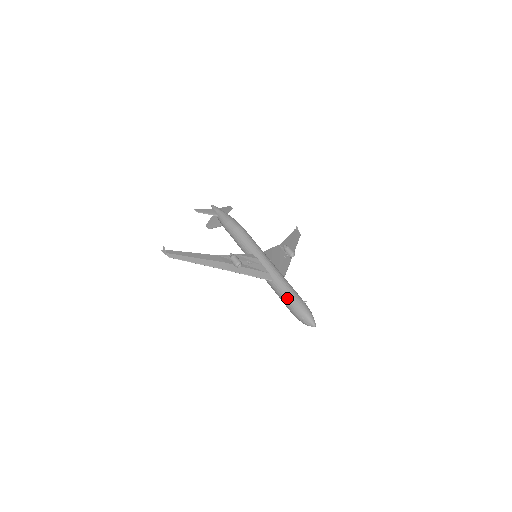
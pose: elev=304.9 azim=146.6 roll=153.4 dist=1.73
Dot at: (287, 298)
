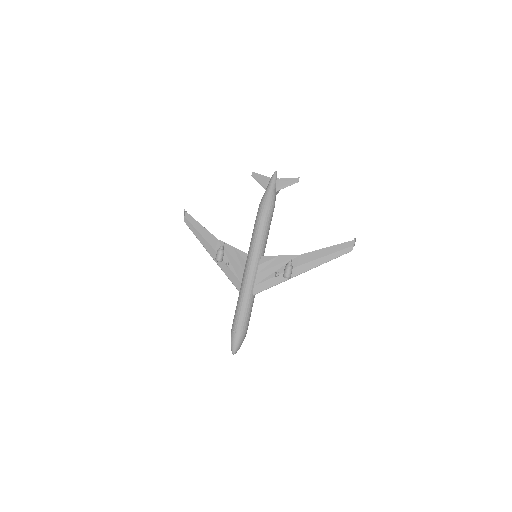
Dot at: (234, 315)
